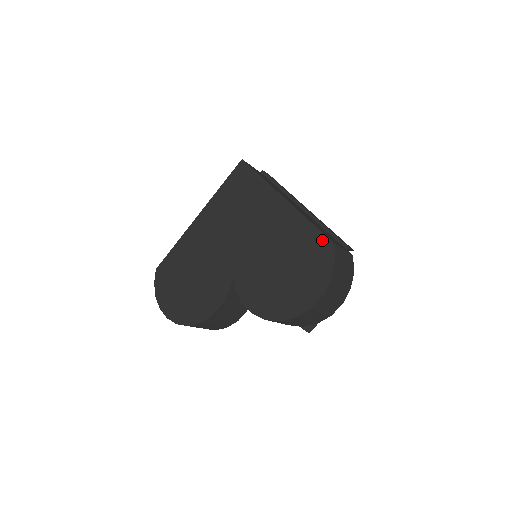
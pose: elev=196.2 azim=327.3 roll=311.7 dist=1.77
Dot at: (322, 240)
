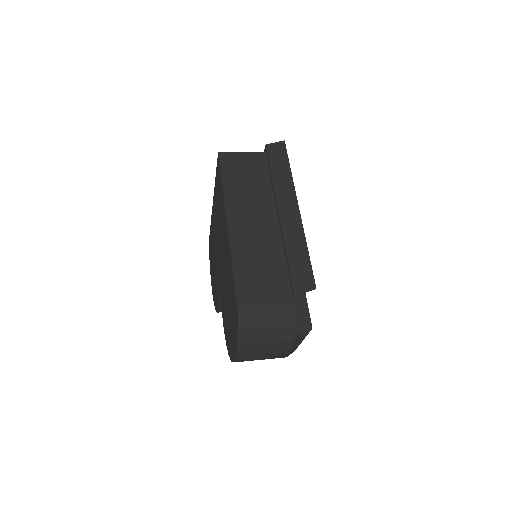
Dot at: (235, 298)
